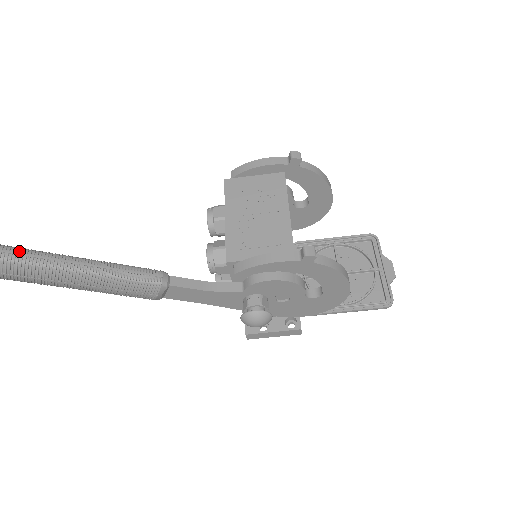
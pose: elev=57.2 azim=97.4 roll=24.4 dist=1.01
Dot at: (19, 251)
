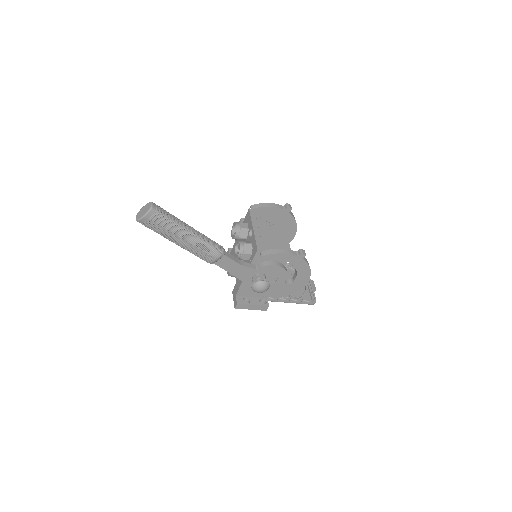
Dot at: (165, 211)
